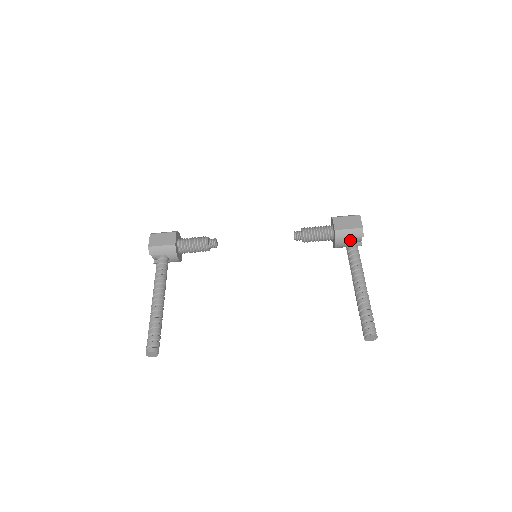
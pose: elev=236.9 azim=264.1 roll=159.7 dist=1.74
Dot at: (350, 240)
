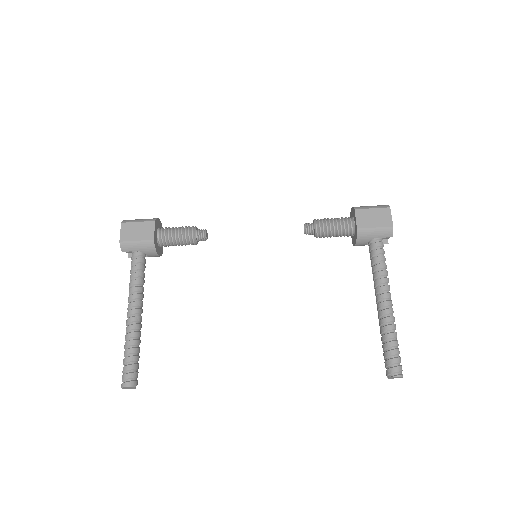
Dot at: (375, 240)
